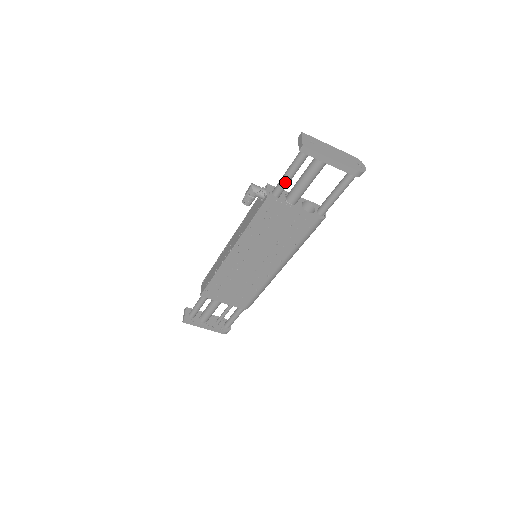
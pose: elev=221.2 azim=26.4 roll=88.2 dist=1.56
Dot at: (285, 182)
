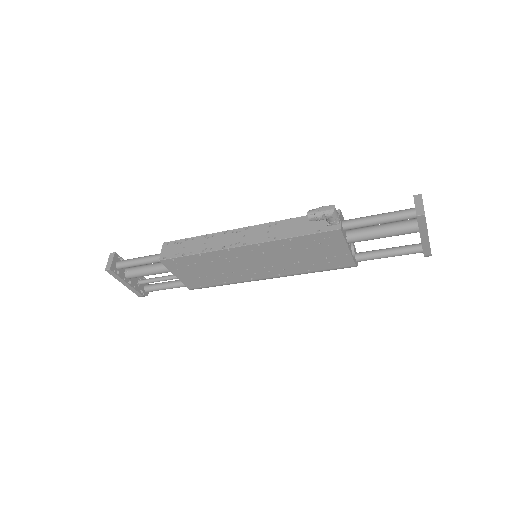
Dot at: (366, 225)
